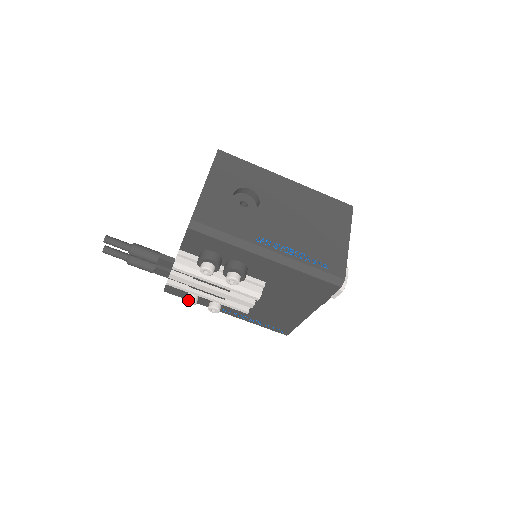
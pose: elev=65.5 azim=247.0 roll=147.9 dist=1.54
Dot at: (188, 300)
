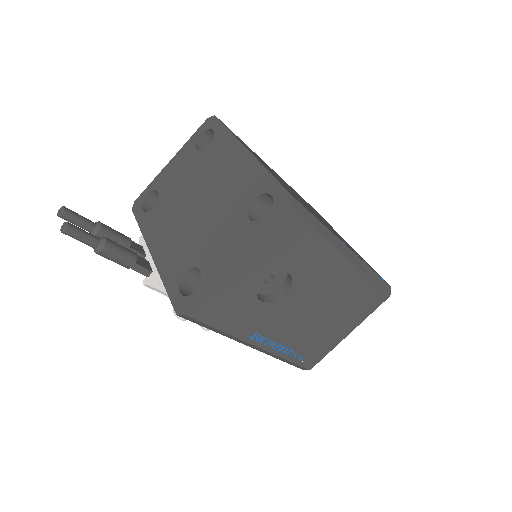
Dot at: occluded
